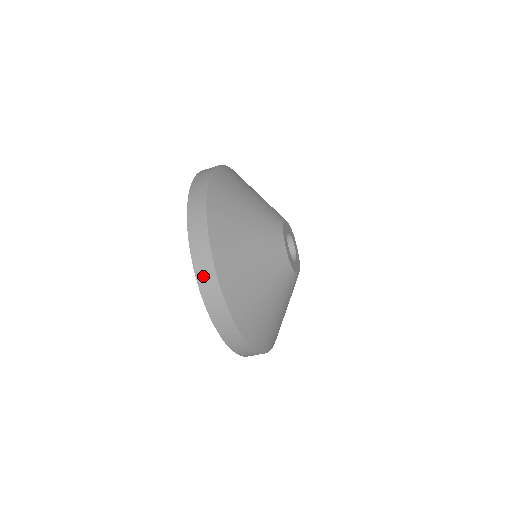
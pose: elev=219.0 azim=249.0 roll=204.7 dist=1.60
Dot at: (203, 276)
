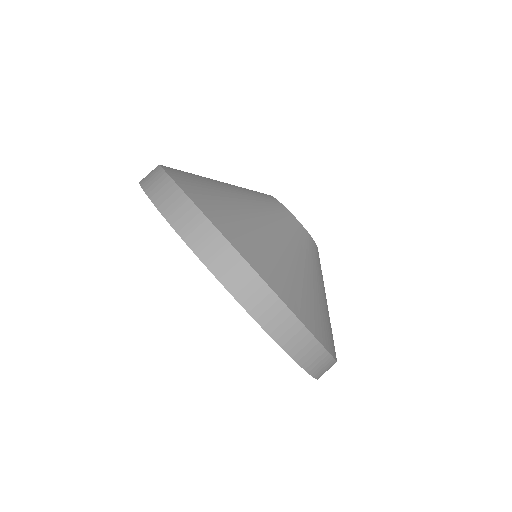
Dot at: (193, 234)
